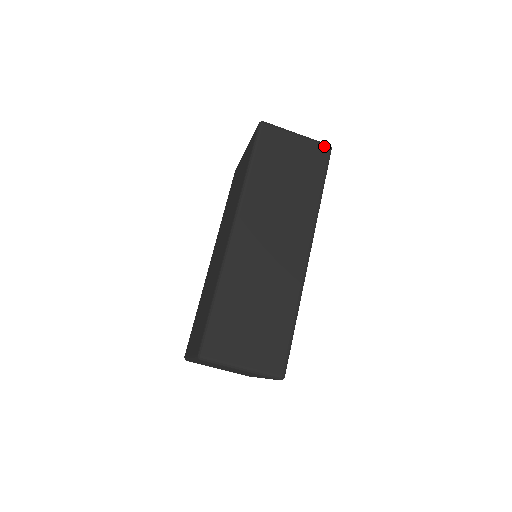
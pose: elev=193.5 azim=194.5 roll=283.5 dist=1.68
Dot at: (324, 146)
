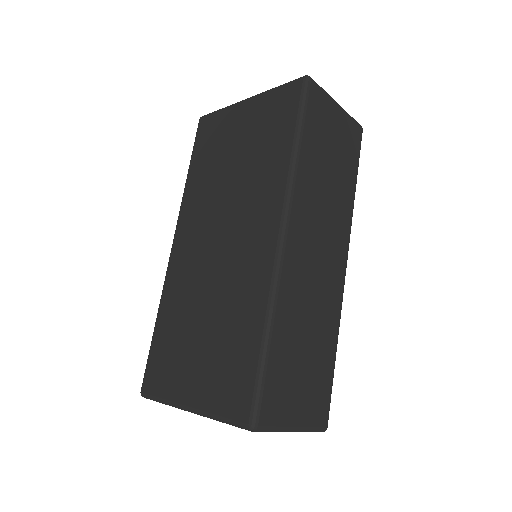
Dot at: (358, 126)
